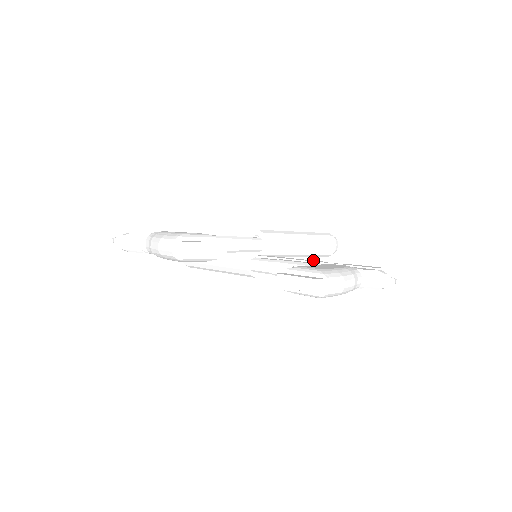
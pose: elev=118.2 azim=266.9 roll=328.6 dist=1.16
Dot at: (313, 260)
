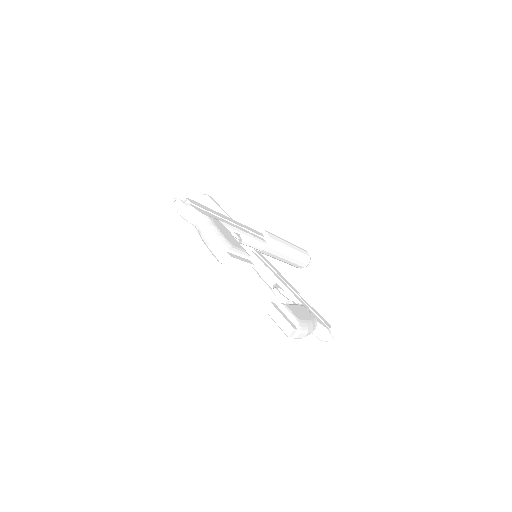
Dot at: occluded
